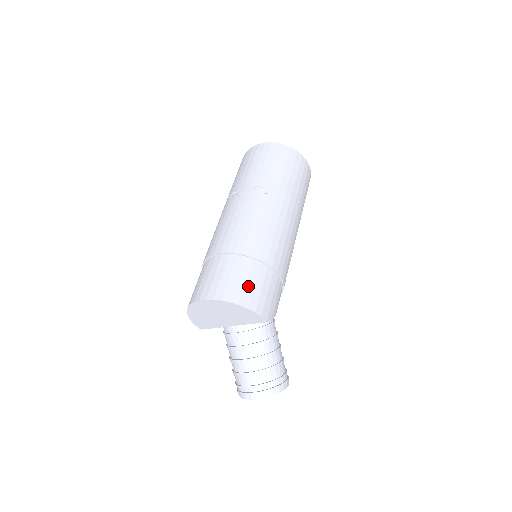
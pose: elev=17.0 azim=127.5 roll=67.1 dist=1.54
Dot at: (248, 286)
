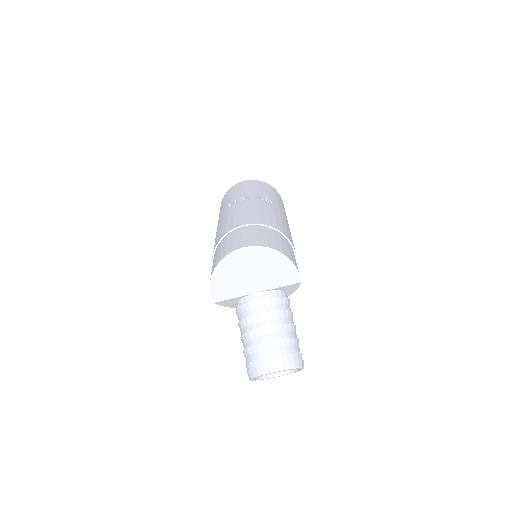
Dot at: (284, 246)
